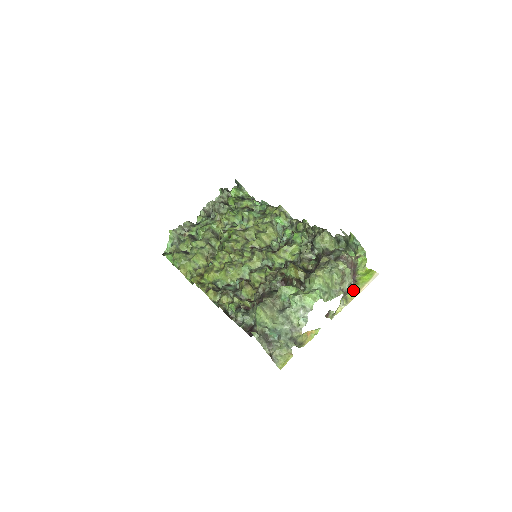
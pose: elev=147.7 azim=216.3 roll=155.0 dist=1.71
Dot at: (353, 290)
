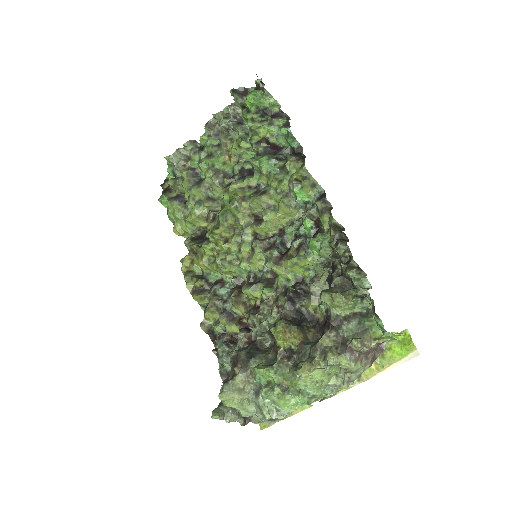
Dot at: (373, 364)
